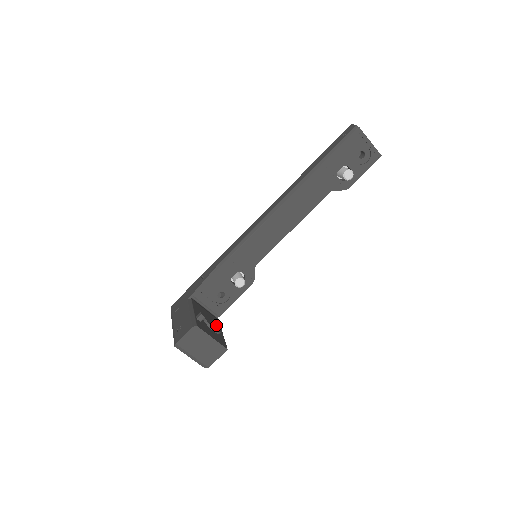
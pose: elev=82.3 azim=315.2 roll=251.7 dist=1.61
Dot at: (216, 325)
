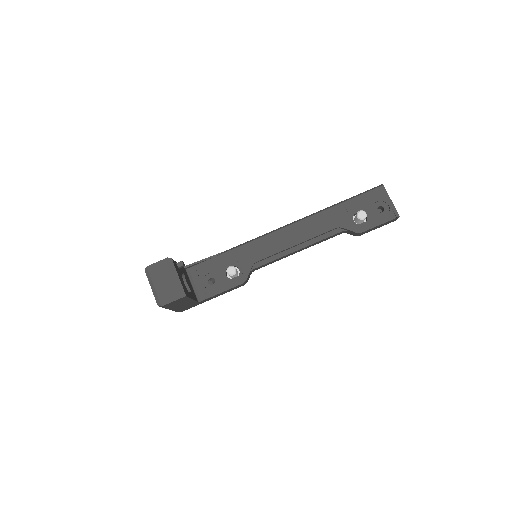
Dot at: (192, 293)
